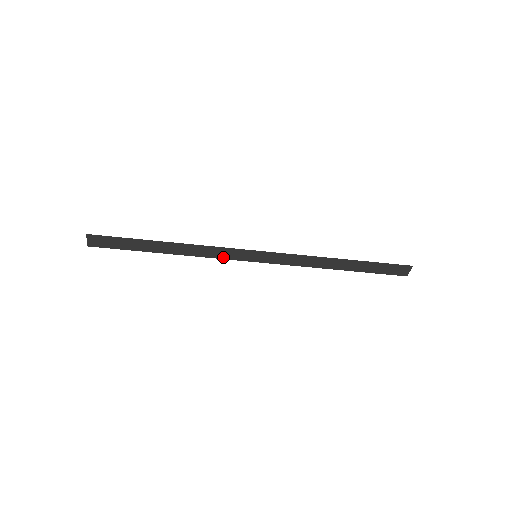
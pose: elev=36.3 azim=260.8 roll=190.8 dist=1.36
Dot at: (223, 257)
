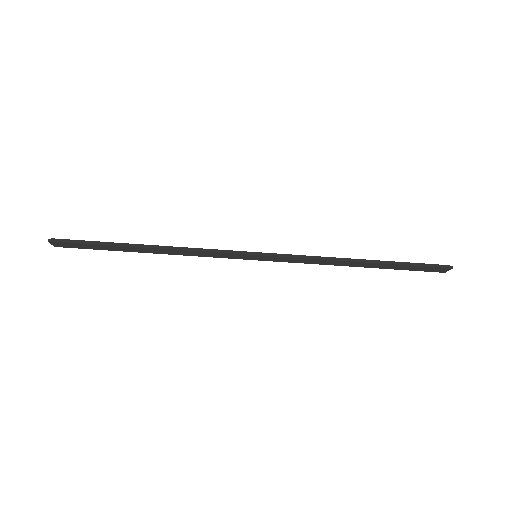
Dot at: (216, 256)
